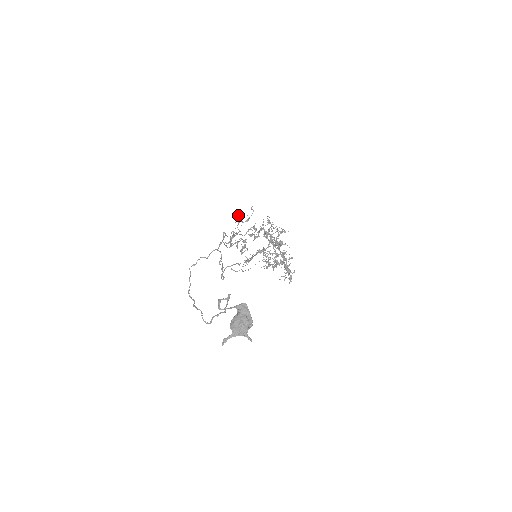
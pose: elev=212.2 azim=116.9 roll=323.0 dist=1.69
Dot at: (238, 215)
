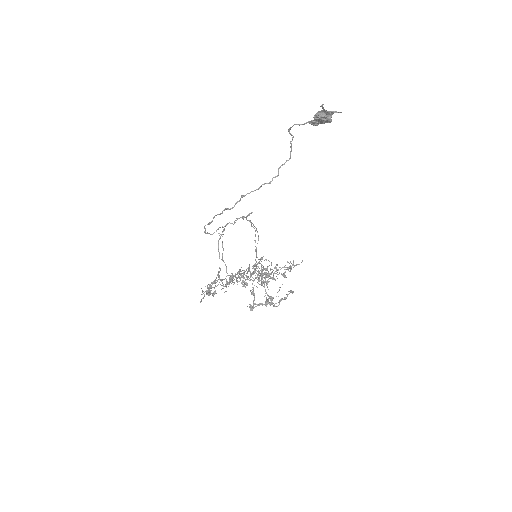
Dot at: (202, 291)
